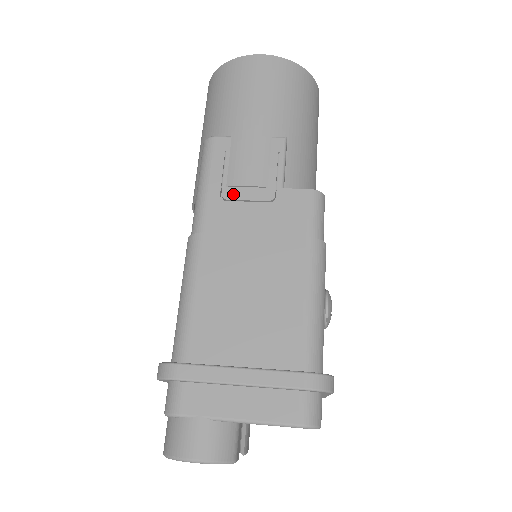
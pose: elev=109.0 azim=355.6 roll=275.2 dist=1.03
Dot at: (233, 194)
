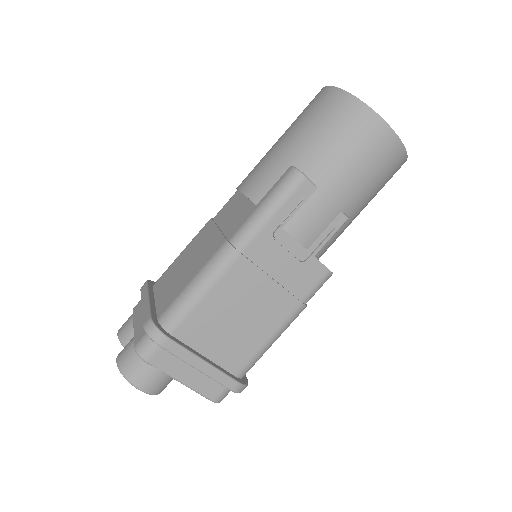
Dot at: (283, 237)
